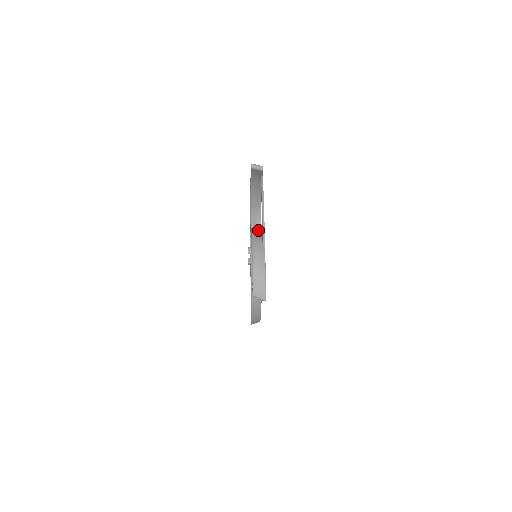
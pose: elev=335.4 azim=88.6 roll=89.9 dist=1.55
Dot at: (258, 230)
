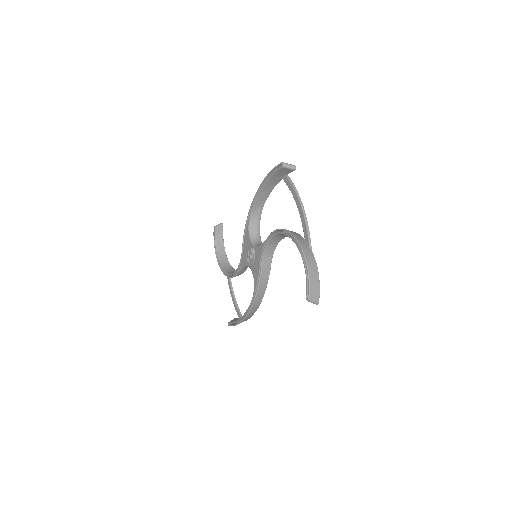
Dot at: (293, 232)
